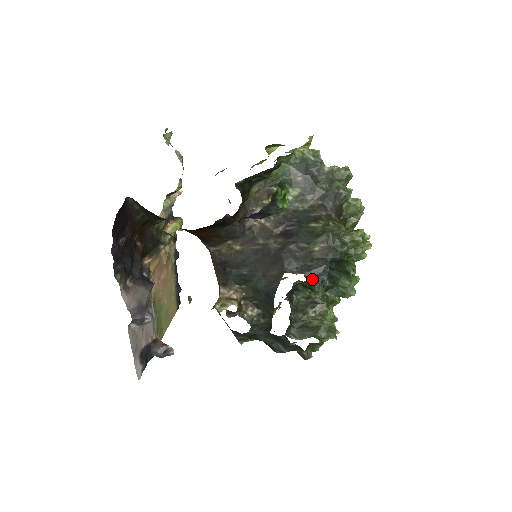
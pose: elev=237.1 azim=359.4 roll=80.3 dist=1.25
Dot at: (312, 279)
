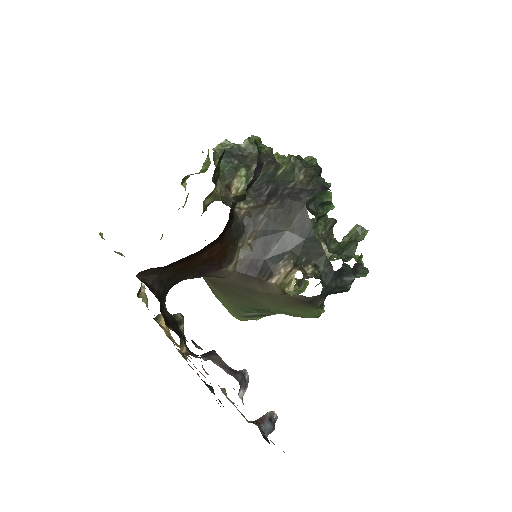
Dot at: occluded
